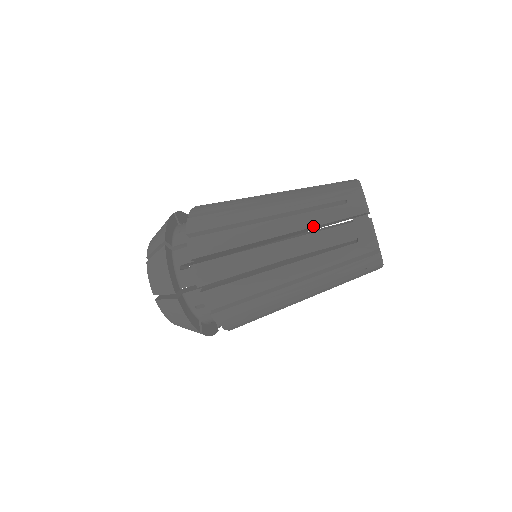
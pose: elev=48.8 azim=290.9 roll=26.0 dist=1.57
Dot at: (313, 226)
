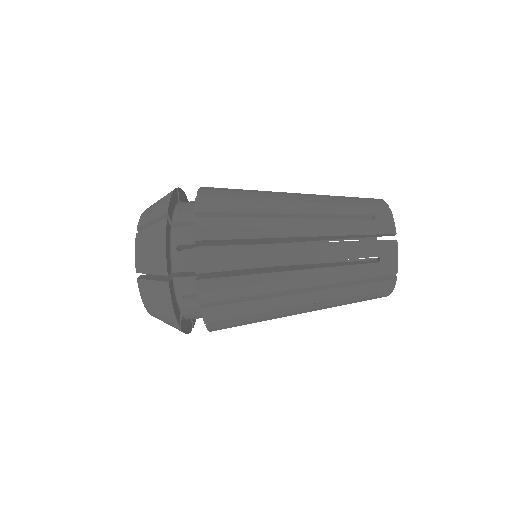
Dot at: (331, 200)
